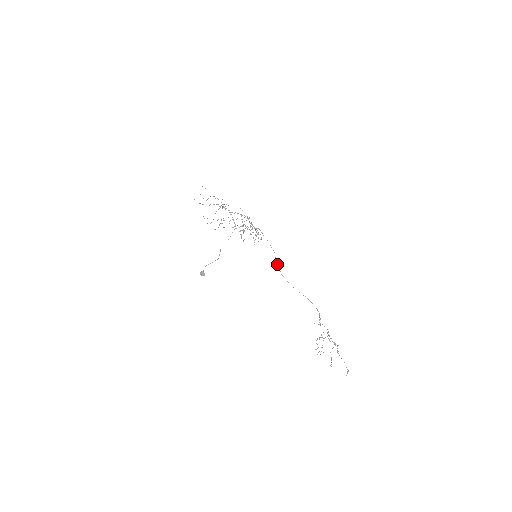
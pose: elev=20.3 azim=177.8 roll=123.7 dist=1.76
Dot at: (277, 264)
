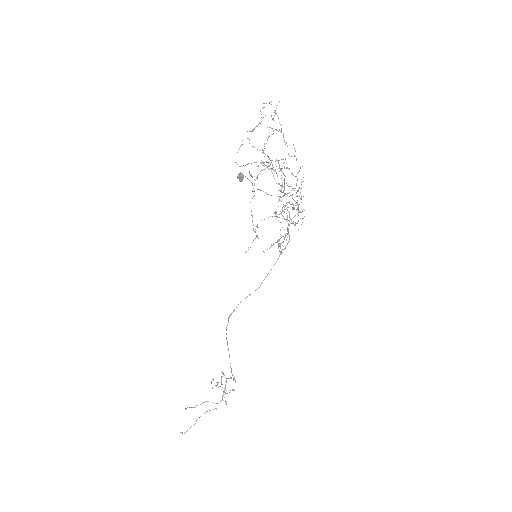
Dot at: occluded
